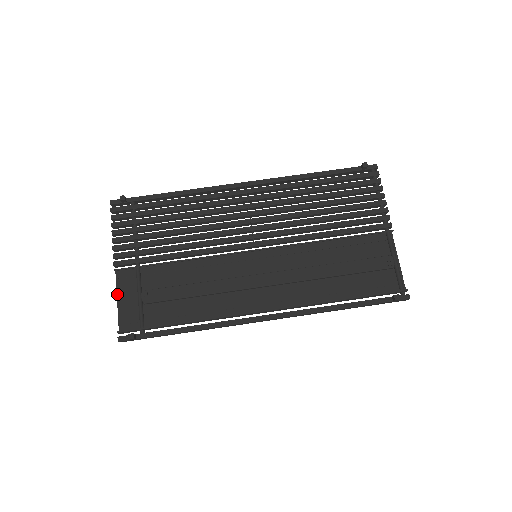
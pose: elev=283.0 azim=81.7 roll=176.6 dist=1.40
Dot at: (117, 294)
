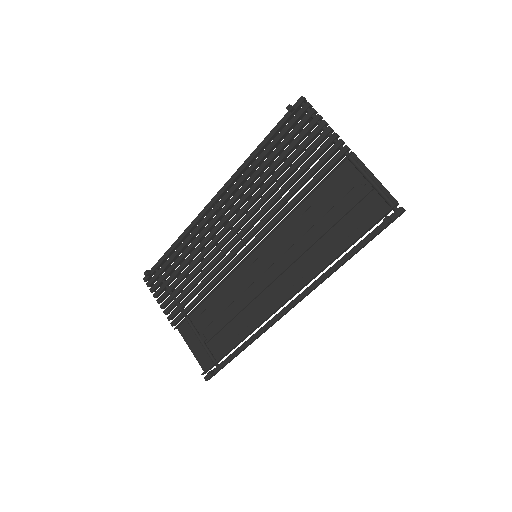
Dot at: occluded
